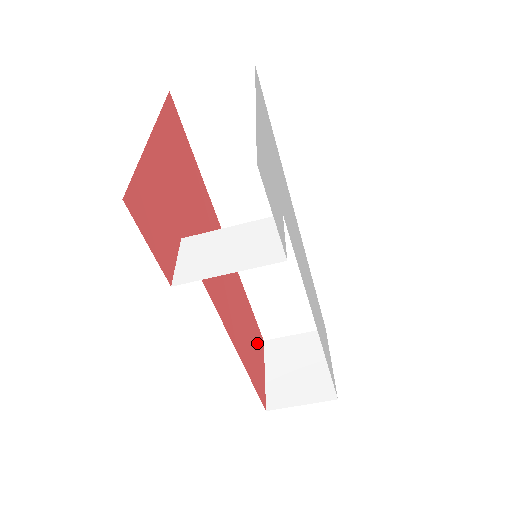
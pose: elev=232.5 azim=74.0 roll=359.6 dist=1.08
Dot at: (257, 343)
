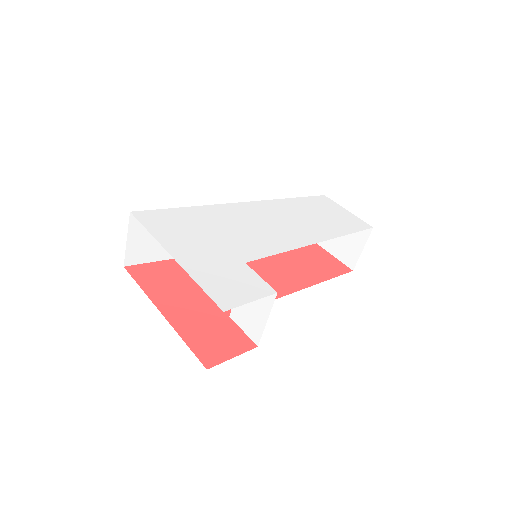
Dot at: (308, 250)
